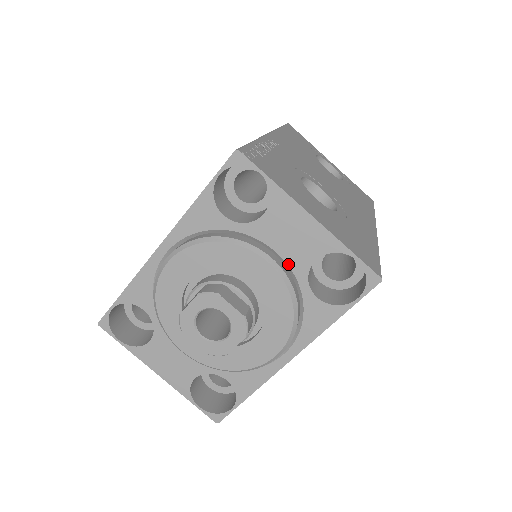
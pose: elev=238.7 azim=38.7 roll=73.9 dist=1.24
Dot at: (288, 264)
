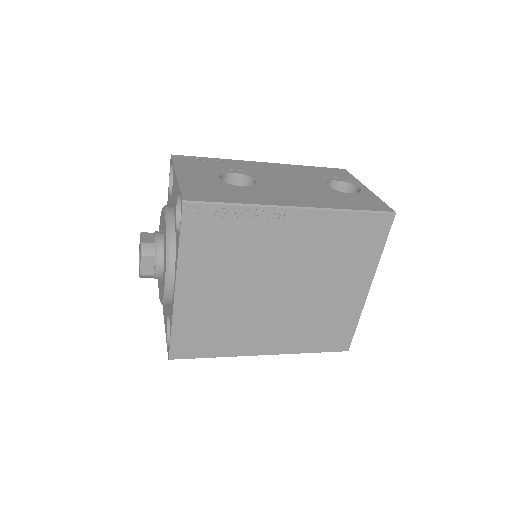
Dot at: (174, 213)
